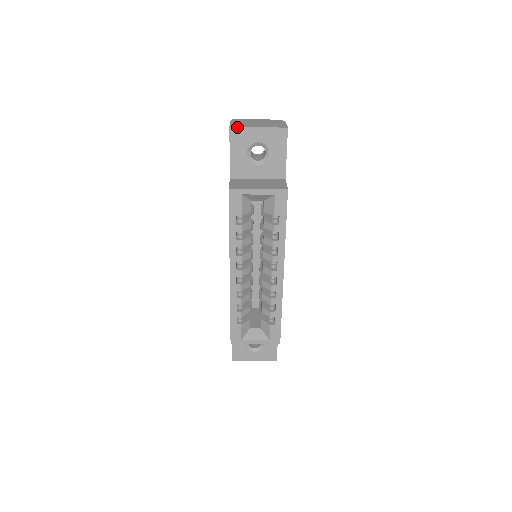
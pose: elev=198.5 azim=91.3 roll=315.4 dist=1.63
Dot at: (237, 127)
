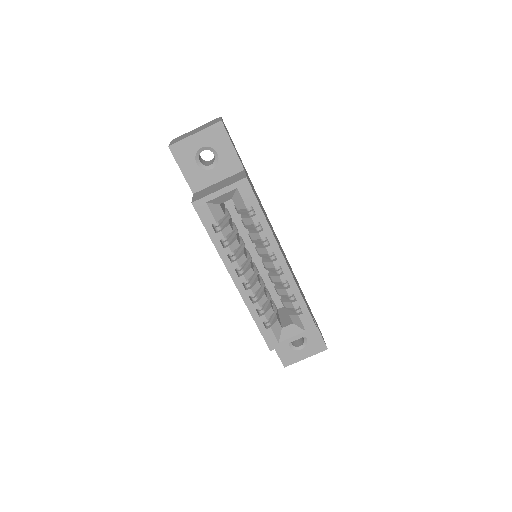
Dot at: (175, 143)
